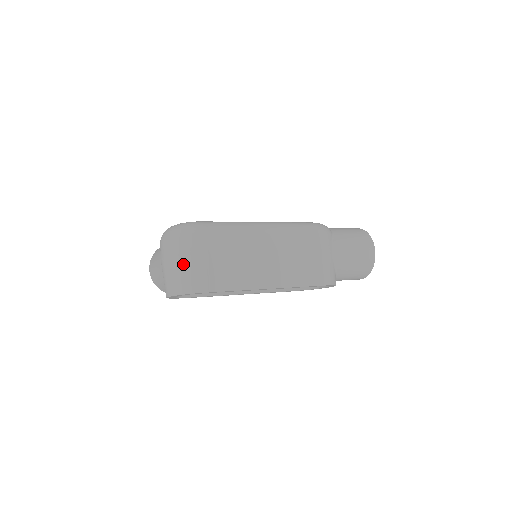
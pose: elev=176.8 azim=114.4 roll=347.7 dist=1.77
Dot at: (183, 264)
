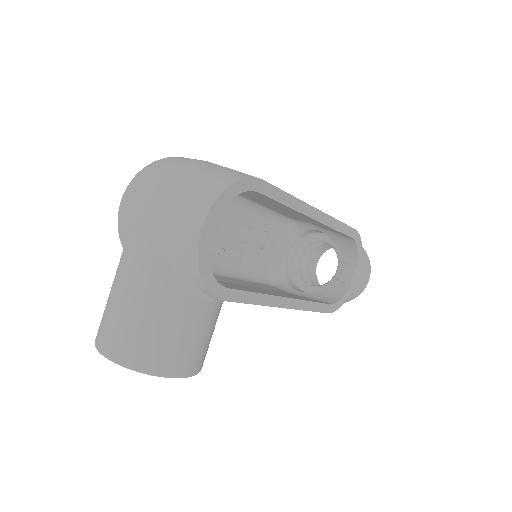
Dot at: (193, 168)
